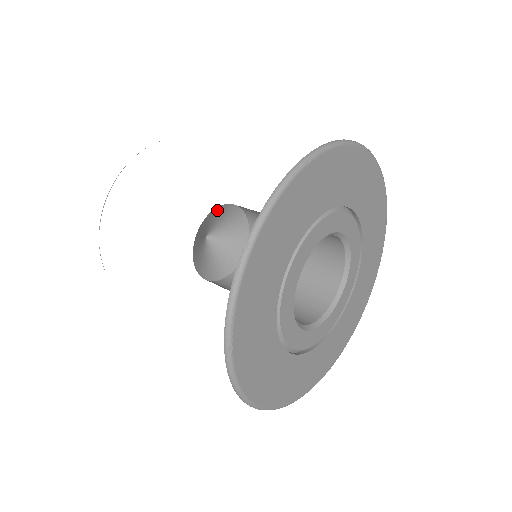
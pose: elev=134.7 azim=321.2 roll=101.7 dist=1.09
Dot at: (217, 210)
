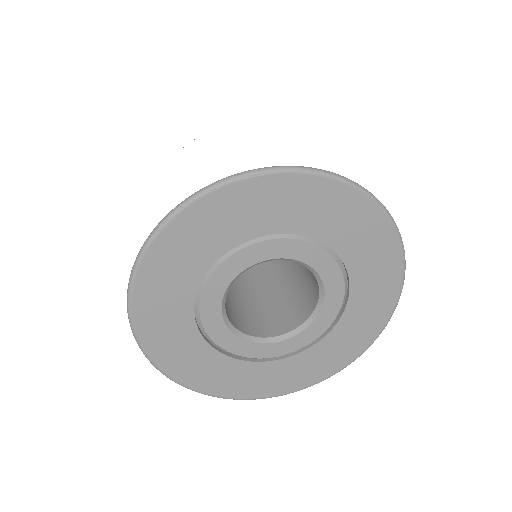
Dot at: occluded
